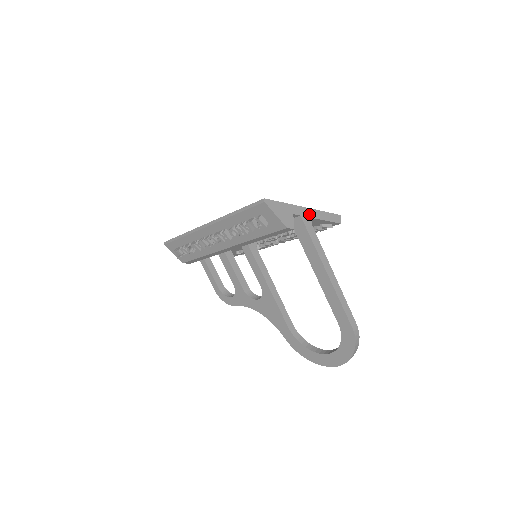
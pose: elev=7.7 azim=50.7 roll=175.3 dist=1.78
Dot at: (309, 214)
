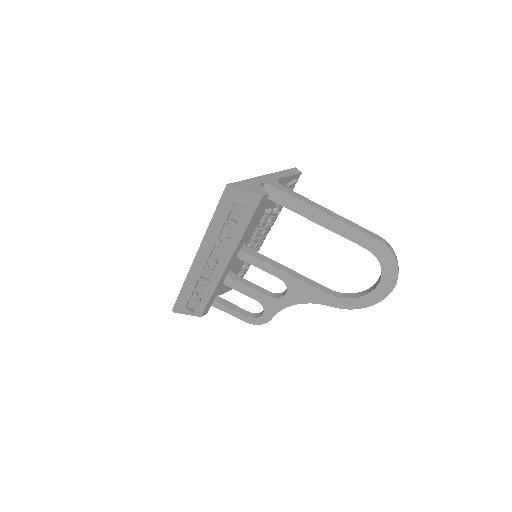
Dot at: (271, 178)
